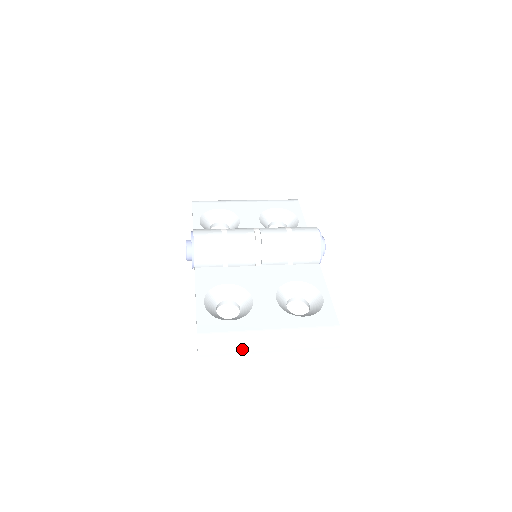
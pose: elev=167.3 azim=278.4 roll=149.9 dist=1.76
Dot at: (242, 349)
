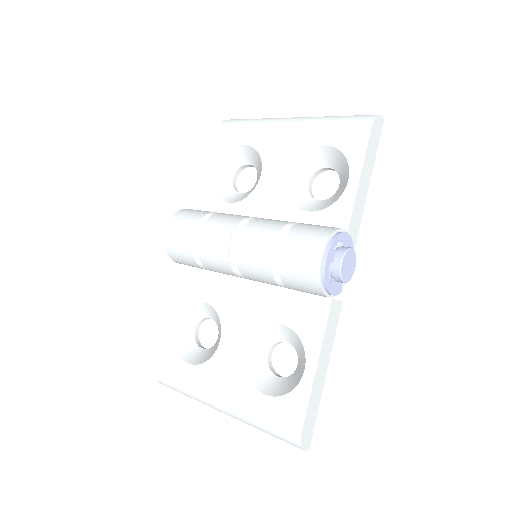
Dot at: (197, 400)
